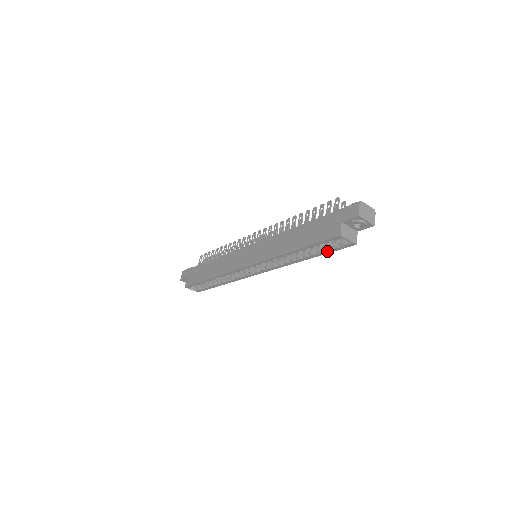
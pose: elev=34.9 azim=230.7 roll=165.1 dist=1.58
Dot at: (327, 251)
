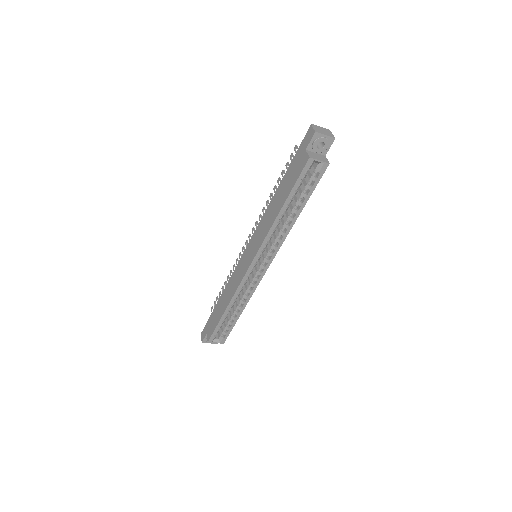
Dot at: (310, 191)
